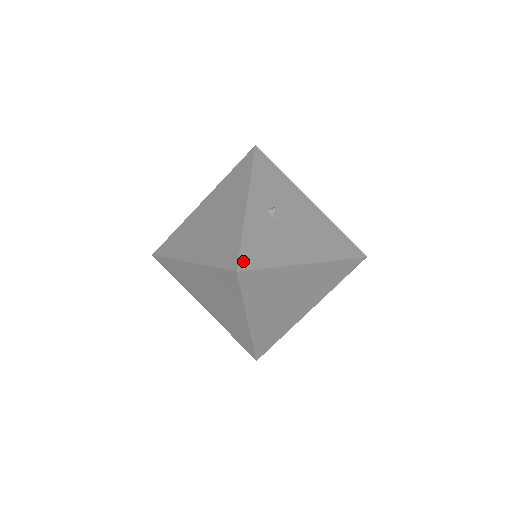
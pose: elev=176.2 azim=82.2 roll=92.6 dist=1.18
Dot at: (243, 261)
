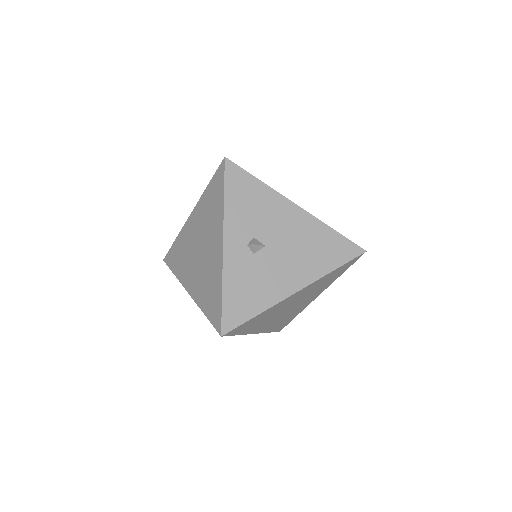
Dot at: (226, 322)
